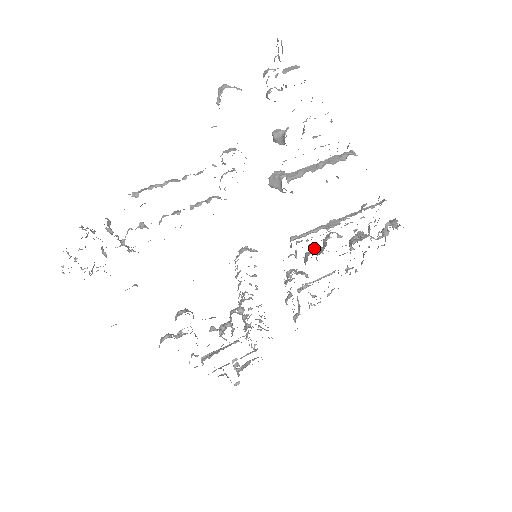
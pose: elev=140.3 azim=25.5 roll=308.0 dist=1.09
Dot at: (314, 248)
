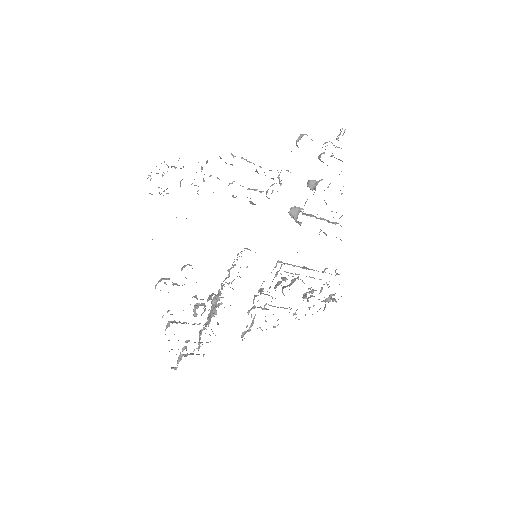
Dot at: (287, 279)
